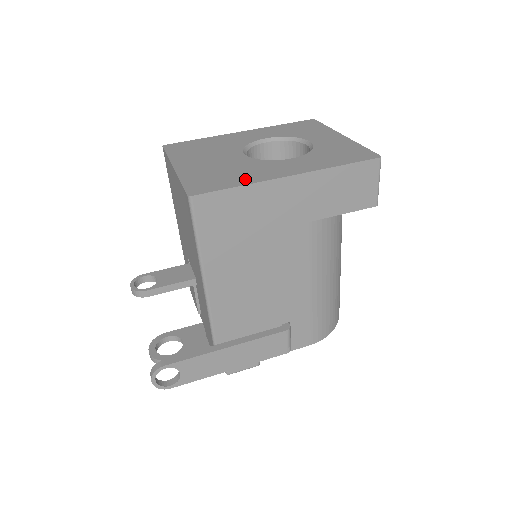
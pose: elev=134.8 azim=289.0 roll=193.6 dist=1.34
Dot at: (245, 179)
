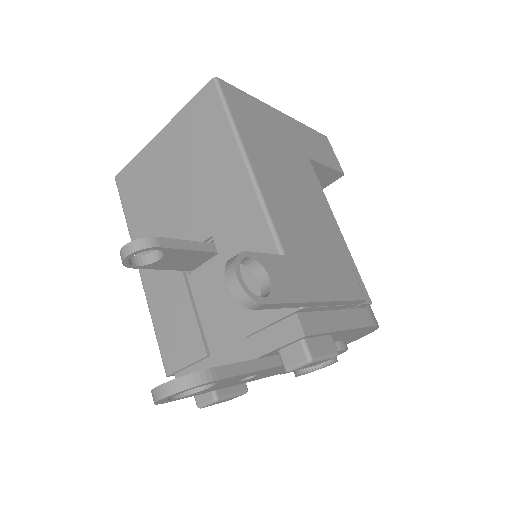
Dot at: occluded
